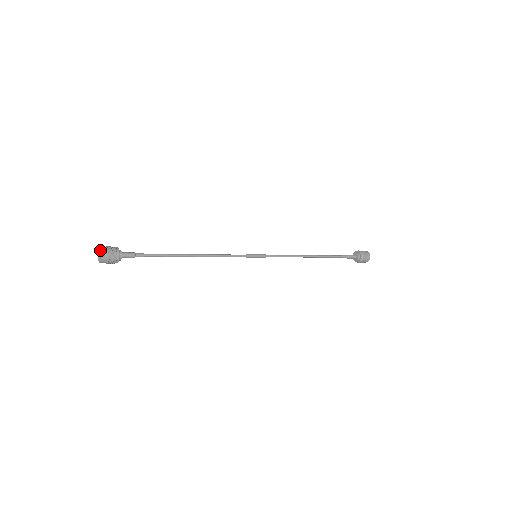
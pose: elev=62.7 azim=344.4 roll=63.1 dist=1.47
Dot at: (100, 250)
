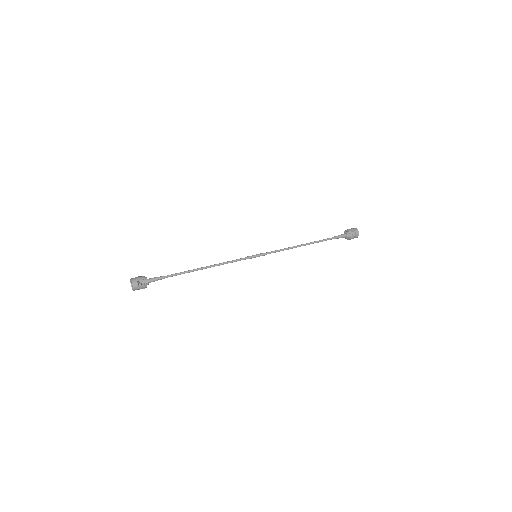
Dot at: (132, 283)
